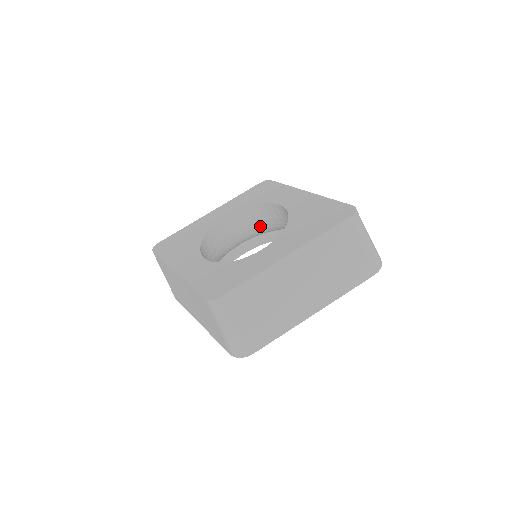
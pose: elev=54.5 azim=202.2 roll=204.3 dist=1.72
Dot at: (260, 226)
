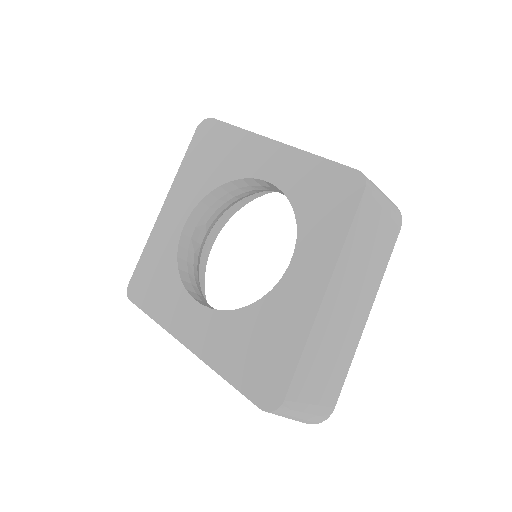
Dot at: occluded
